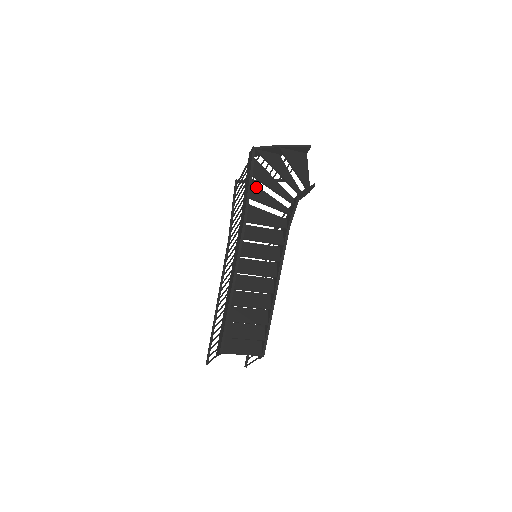
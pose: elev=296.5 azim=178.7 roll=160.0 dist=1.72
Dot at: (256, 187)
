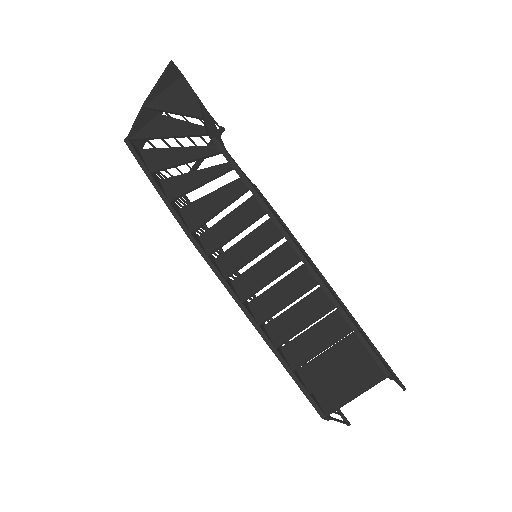
Dot at: (171, 179)
